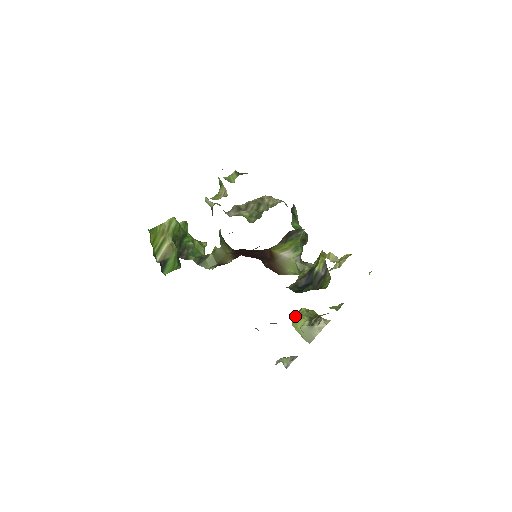
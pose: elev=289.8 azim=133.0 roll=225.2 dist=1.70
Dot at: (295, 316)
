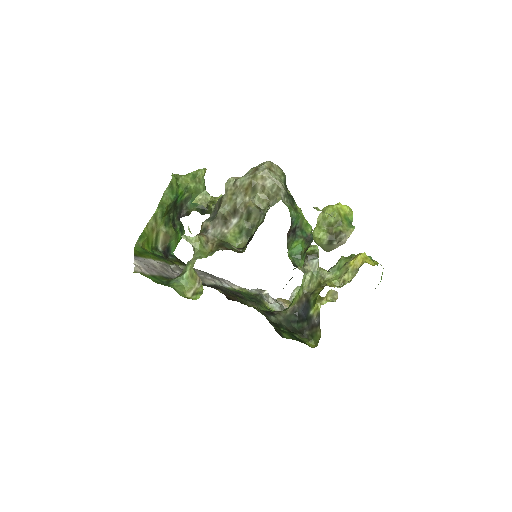
Dot at: occluded
